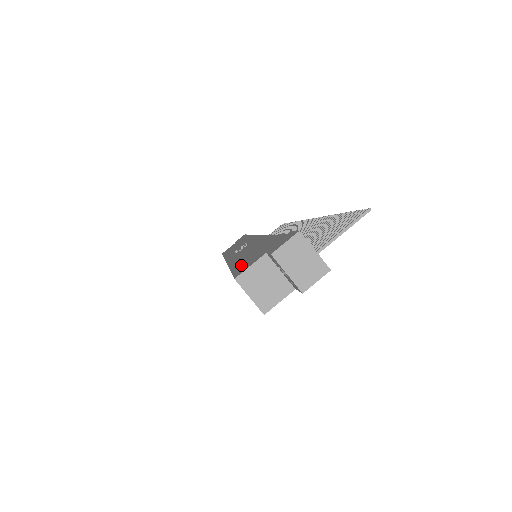
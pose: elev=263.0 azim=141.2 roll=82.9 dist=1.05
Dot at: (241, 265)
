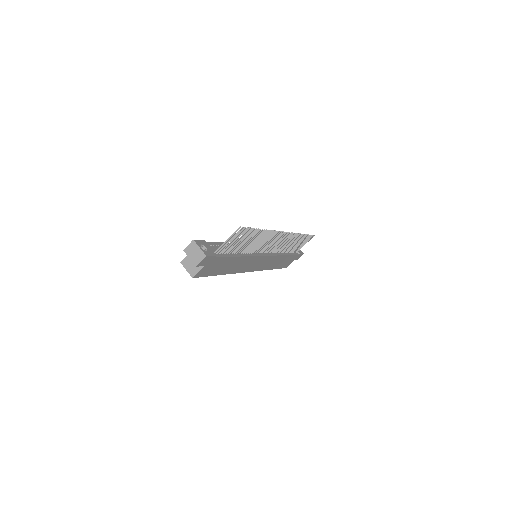
Dot at: occluded
